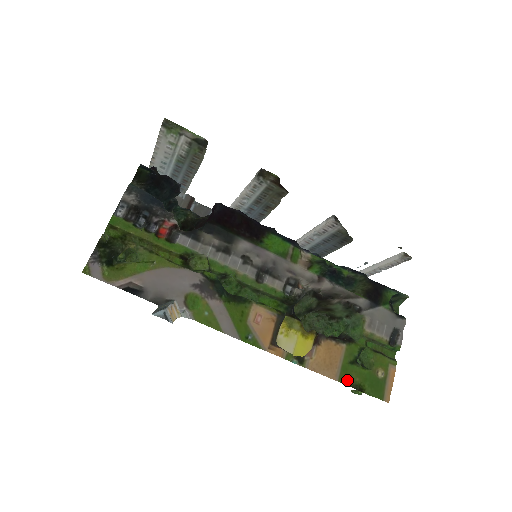
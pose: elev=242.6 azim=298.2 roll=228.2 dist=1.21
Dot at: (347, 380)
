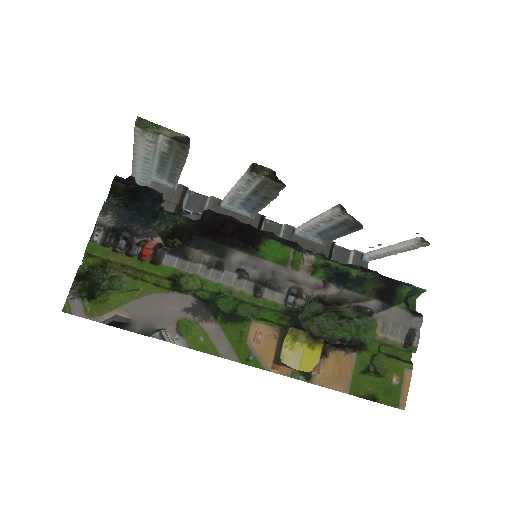
Dot at: (359, 391)
